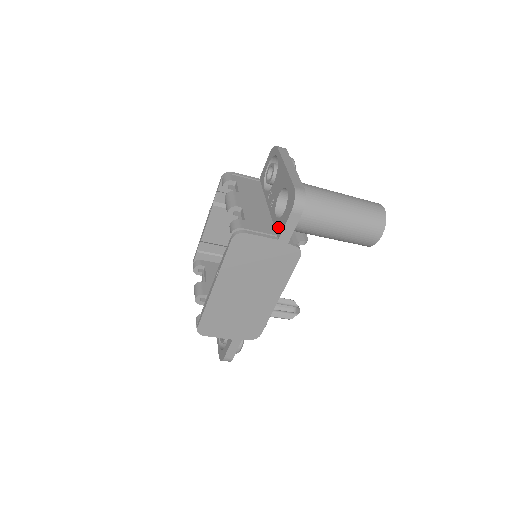
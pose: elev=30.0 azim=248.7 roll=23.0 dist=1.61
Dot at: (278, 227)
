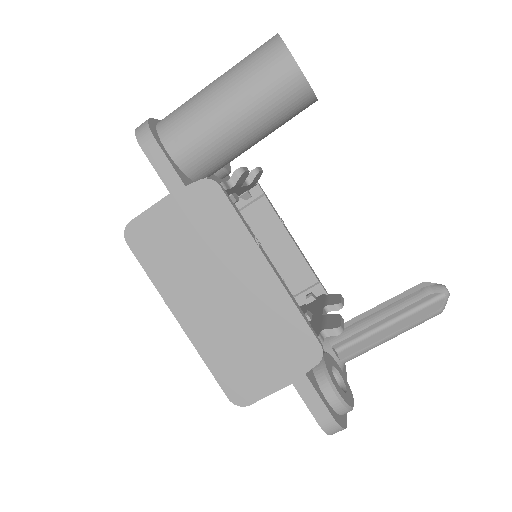
Dot at: occluded
